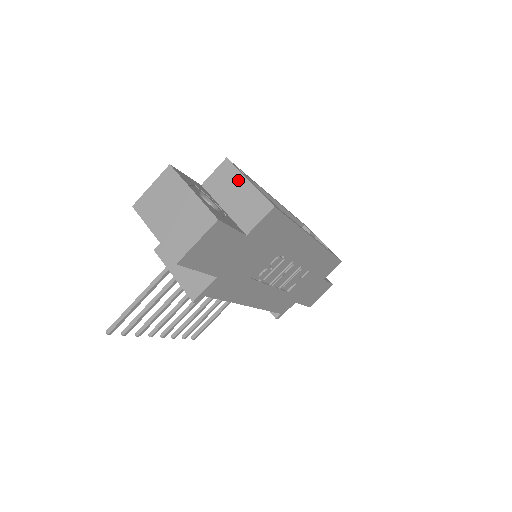
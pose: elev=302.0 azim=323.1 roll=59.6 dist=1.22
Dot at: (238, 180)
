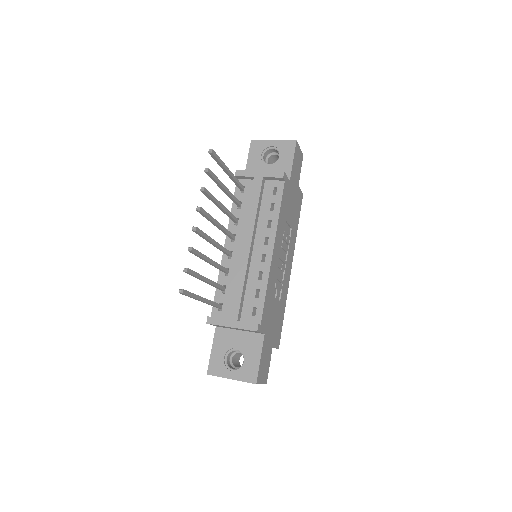
Dot at: occluded
